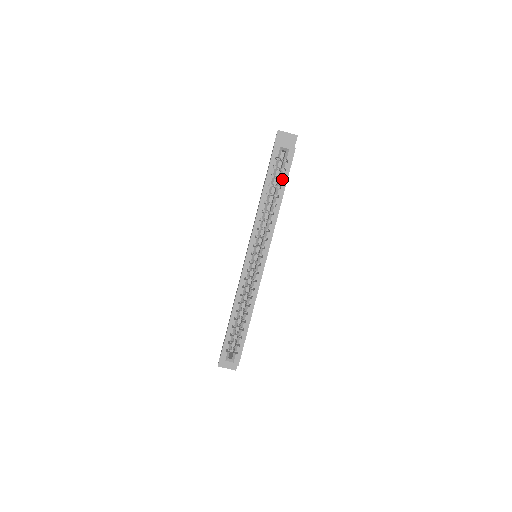
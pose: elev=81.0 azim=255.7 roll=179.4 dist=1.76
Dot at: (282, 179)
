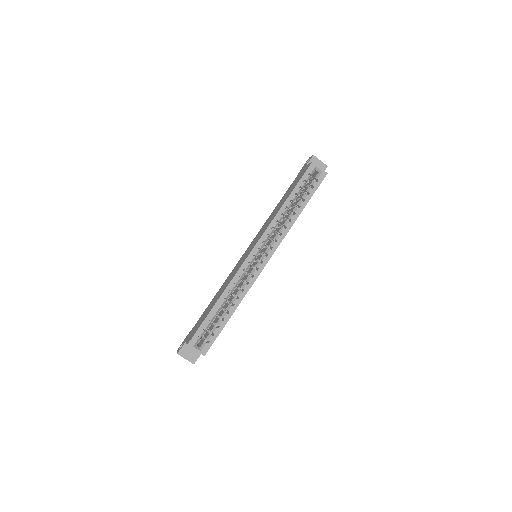
Dot at: occluded
